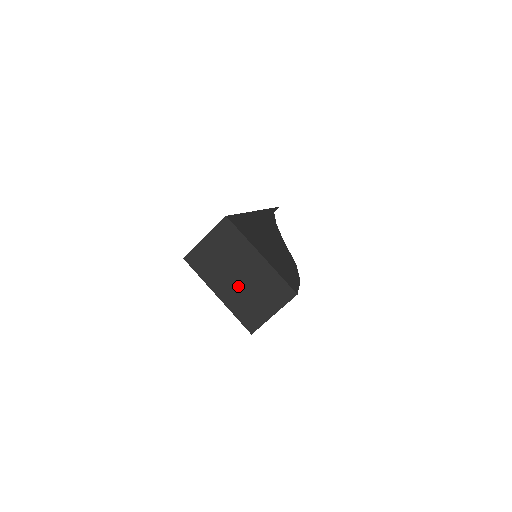
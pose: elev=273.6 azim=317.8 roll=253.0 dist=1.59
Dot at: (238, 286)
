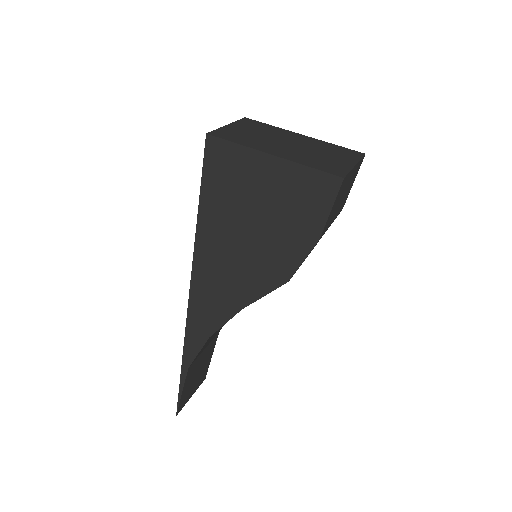
Dot at: (293, 149)
